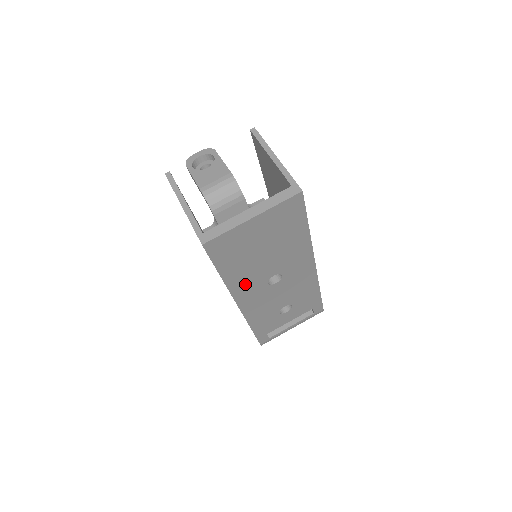
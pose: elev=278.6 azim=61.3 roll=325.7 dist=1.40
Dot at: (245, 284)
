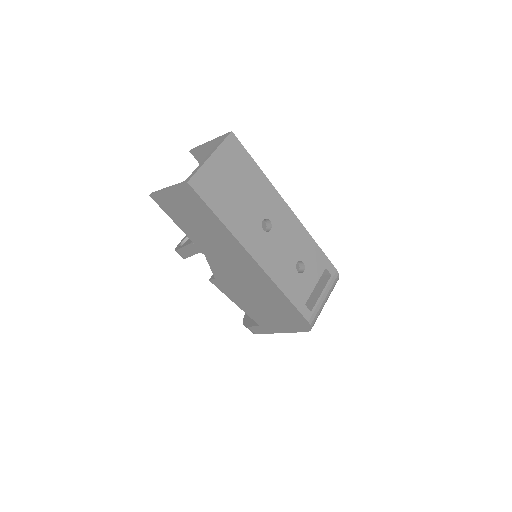
Dot at: (245, 230)
